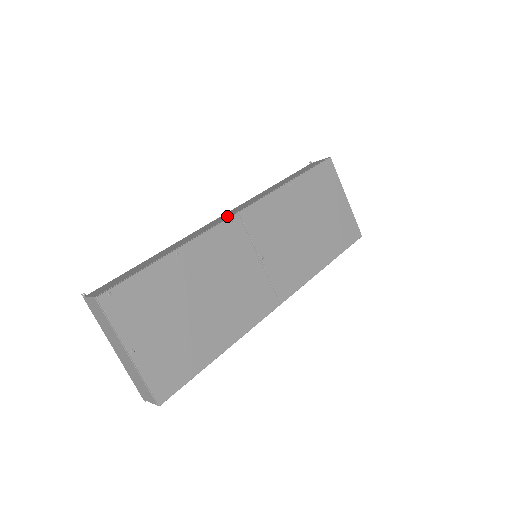
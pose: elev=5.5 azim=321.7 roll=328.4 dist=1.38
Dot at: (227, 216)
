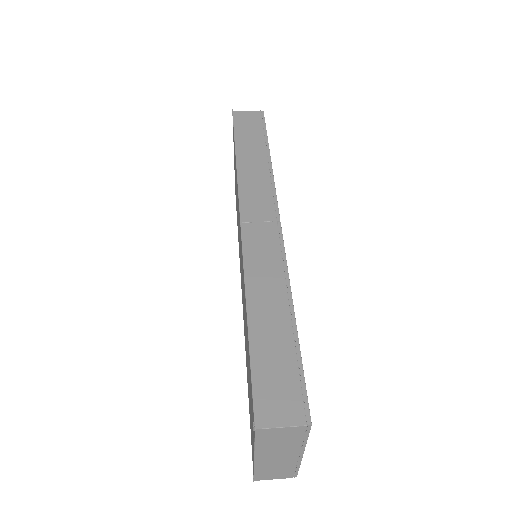
Dot at: (269, 227)
